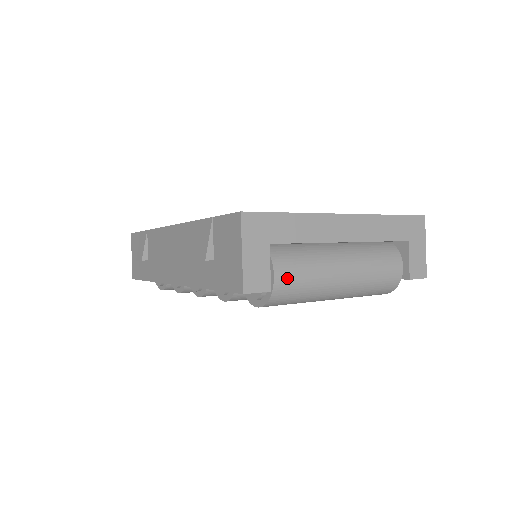
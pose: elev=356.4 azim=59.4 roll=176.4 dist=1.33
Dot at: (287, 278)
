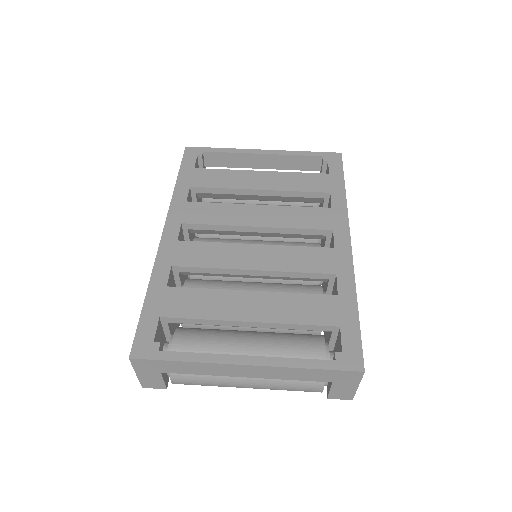
Dot at: (184, 383)
